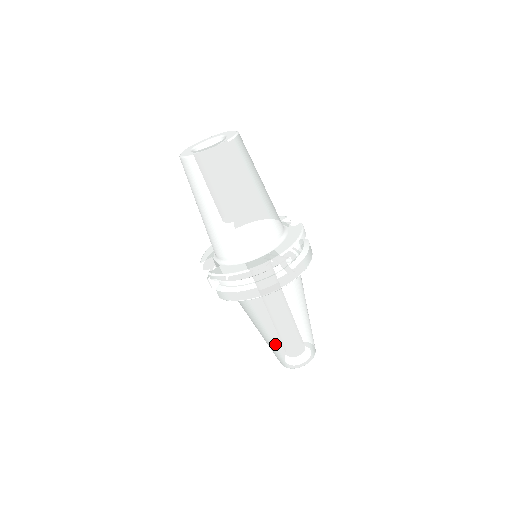
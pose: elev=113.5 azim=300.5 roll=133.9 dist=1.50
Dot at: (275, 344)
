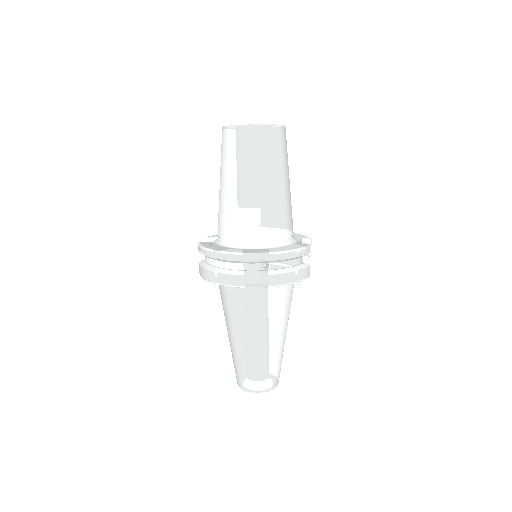
Dot at: (233, 351)
